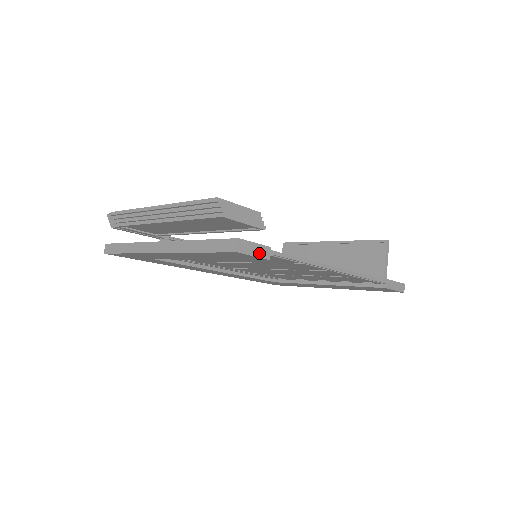
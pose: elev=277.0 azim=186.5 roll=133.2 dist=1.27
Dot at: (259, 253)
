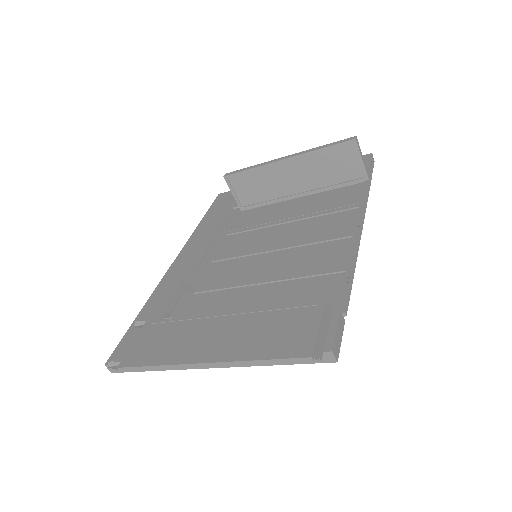
Dot at: (341, 331)
